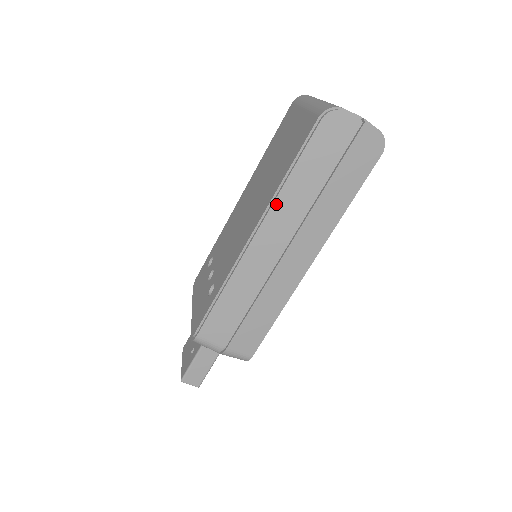
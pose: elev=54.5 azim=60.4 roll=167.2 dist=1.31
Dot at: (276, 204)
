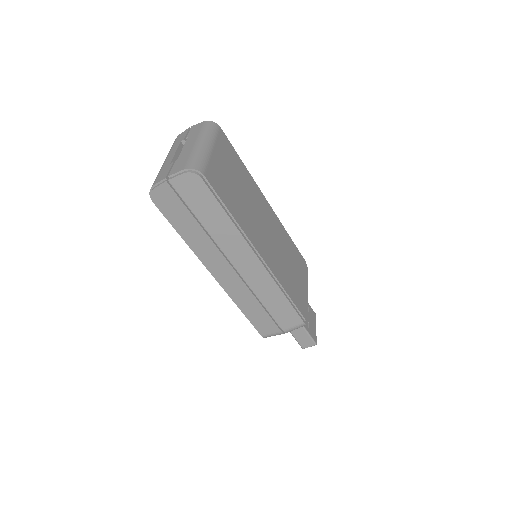
Dot at: (198, 255)
